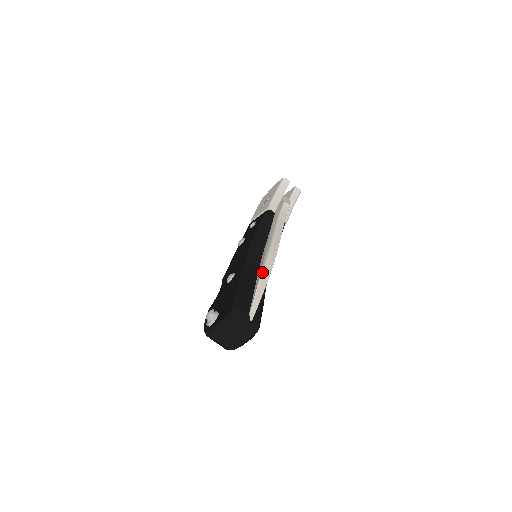
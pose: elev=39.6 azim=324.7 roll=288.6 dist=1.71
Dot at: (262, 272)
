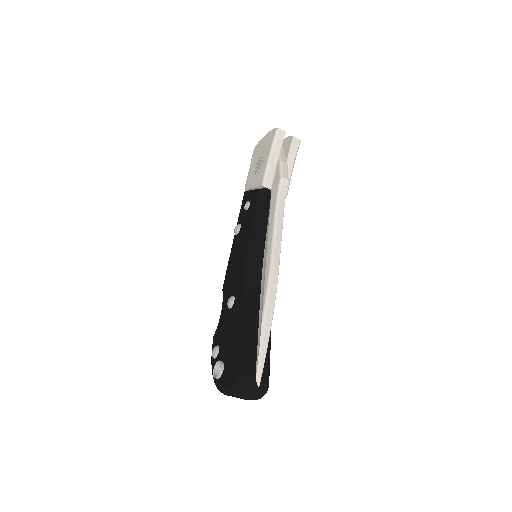
Dot at: (264, 315)
